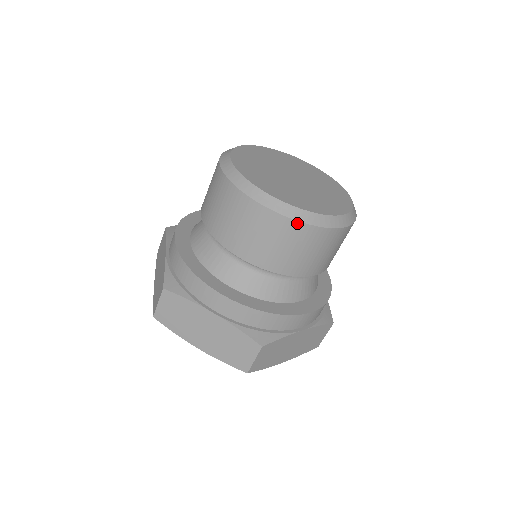
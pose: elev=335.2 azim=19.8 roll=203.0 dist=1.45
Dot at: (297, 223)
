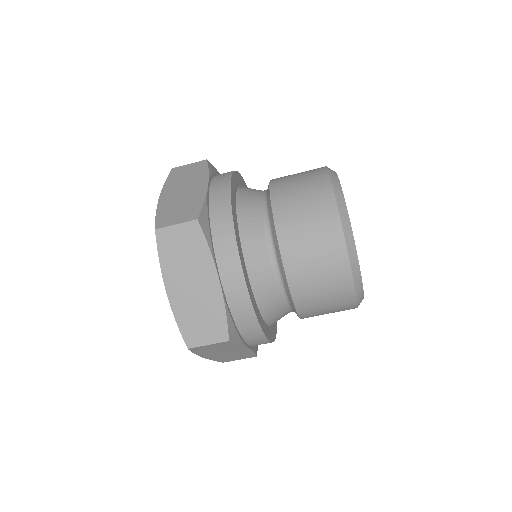
Dot at: occluded
